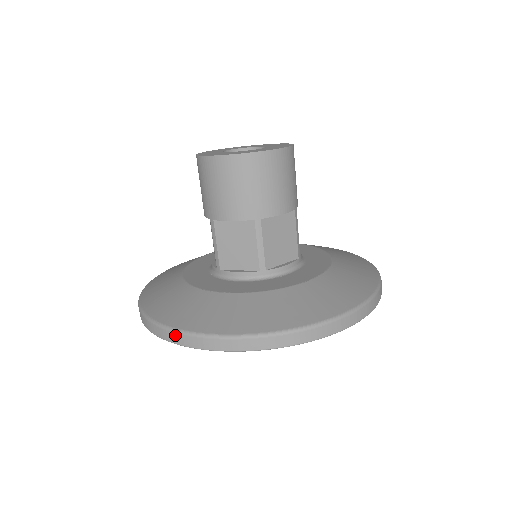
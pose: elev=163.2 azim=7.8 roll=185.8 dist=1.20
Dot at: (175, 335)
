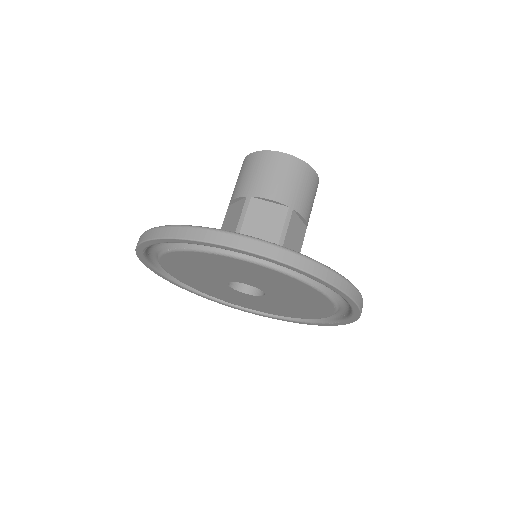
Dot at: occluded
